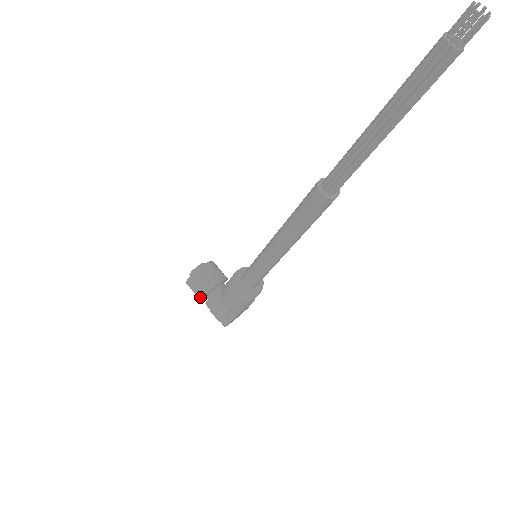
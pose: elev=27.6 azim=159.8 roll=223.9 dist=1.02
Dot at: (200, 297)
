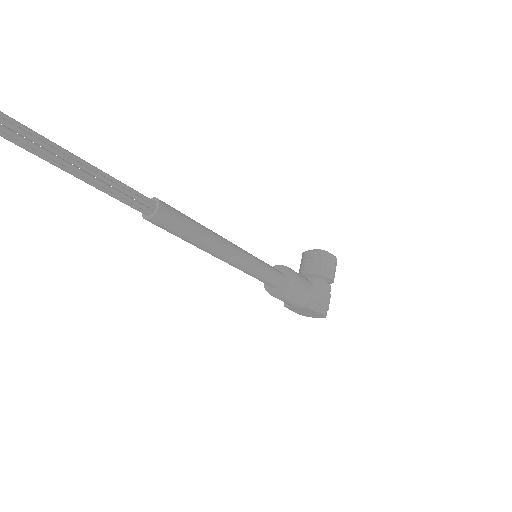
Dot at: occluded
